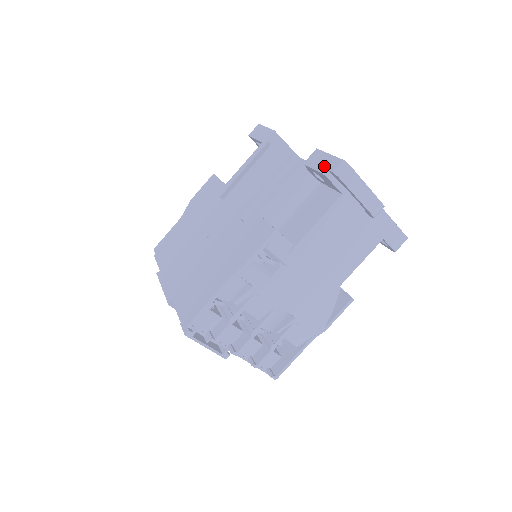
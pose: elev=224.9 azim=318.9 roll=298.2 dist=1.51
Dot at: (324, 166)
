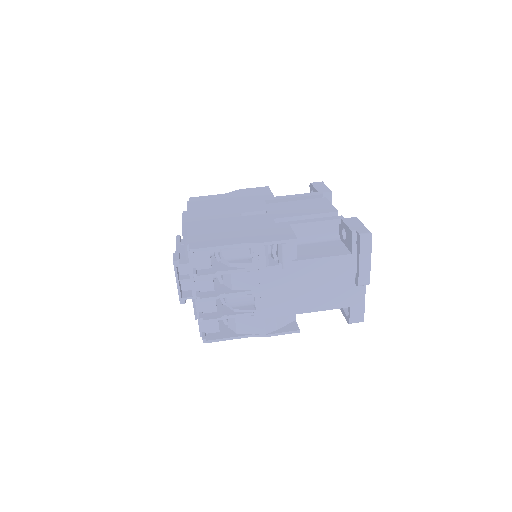
Dot at: (355, 228)
